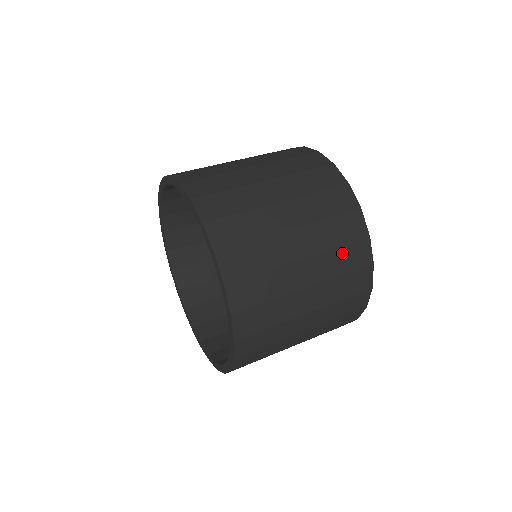
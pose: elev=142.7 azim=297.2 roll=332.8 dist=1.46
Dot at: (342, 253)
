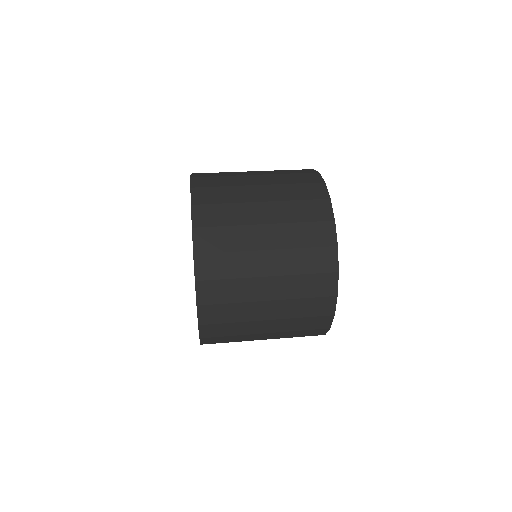
Dot at: (308, 280)
